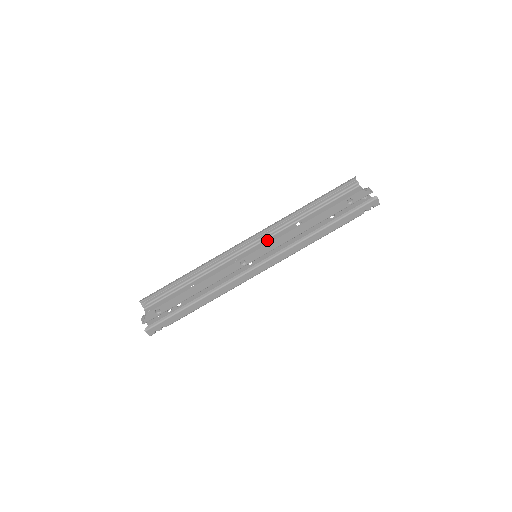
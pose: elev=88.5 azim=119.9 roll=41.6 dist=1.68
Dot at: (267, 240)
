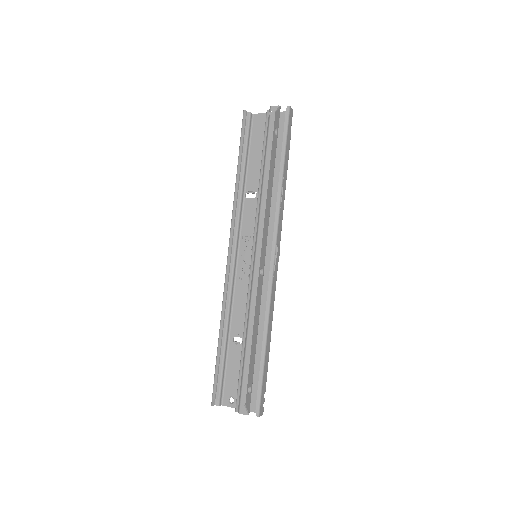
Dot at: (242, 235)
